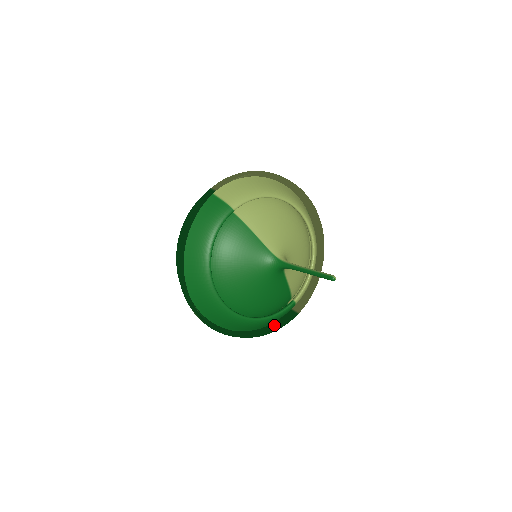
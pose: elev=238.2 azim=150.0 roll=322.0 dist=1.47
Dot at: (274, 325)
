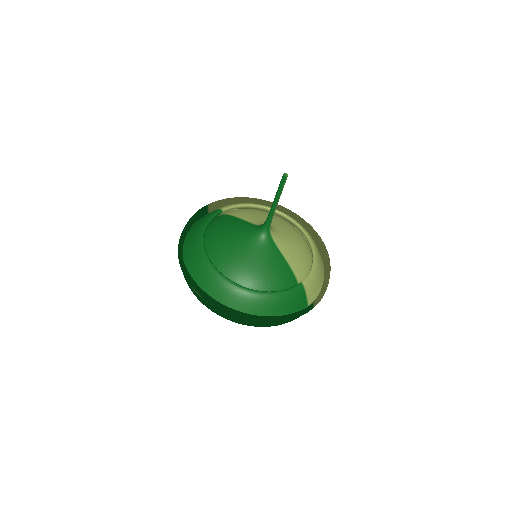
Dot at: occluded
